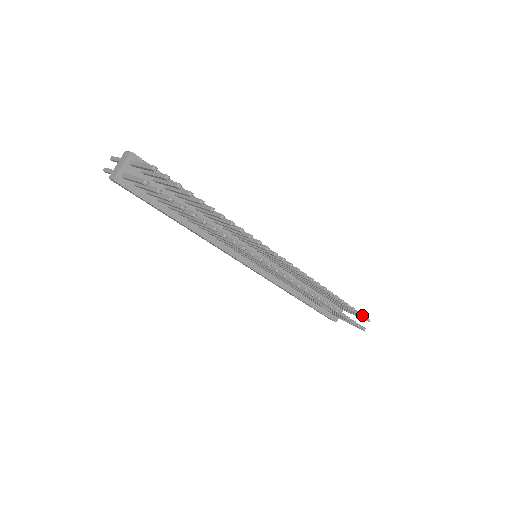
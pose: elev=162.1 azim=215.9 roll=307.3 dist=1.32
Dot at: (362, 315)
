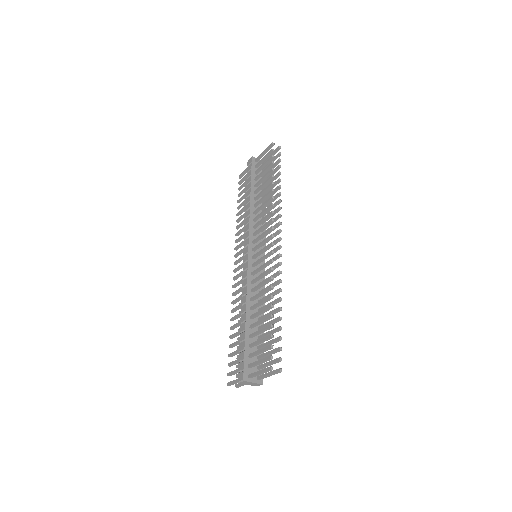
Dot at: (280, 358)
